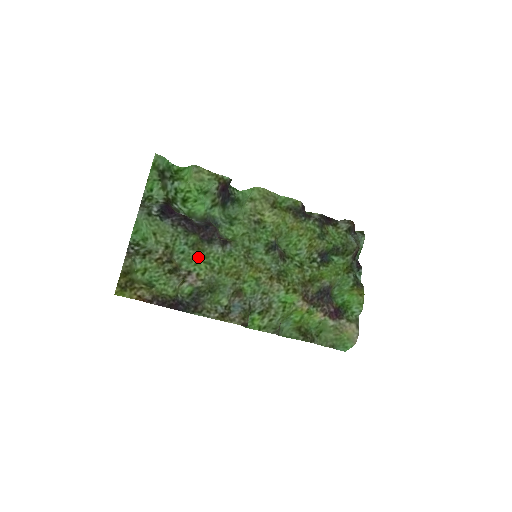
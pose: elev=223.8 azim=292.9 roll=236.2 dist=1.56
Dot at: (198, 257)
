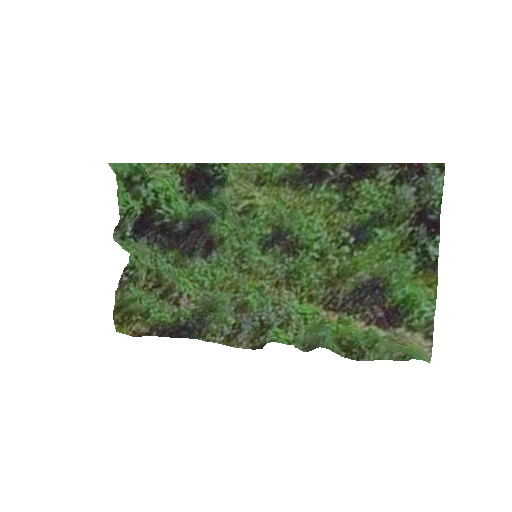
Dot at: (183, 275)
